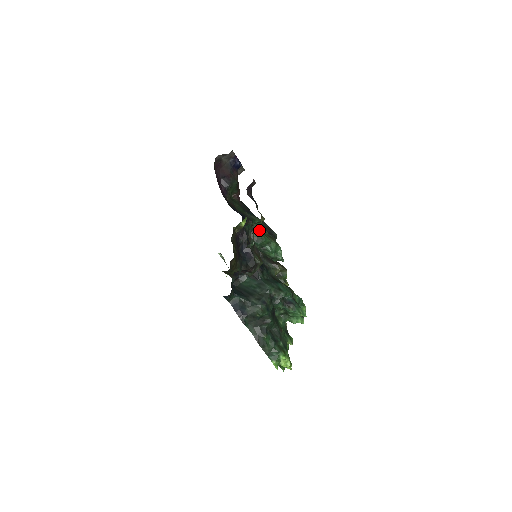
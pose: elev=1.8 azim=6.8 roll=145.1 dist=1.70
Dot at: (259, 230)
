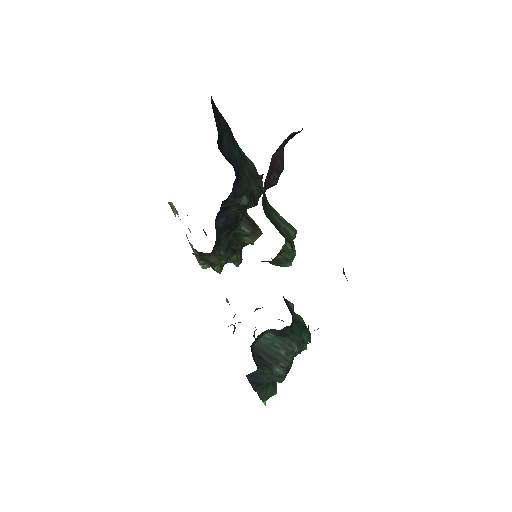
Dot at: (286, 242)
